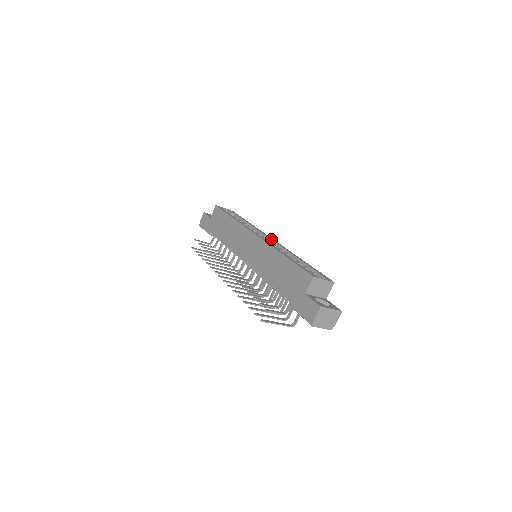
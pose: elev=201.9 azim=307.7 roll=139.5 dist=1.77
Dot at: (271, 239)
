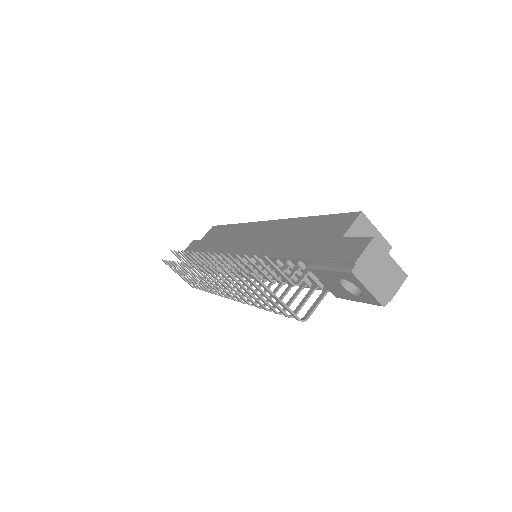
Dot at: occluded
